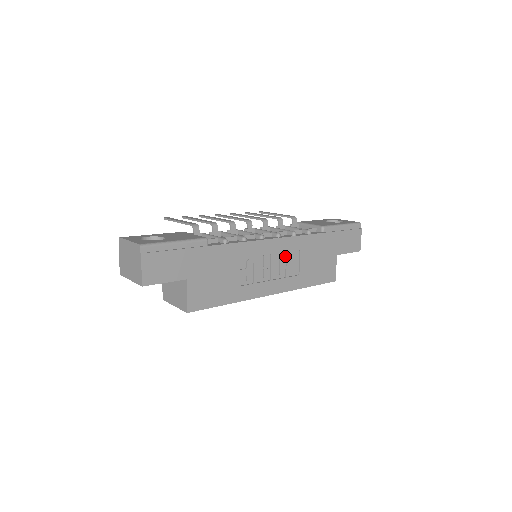
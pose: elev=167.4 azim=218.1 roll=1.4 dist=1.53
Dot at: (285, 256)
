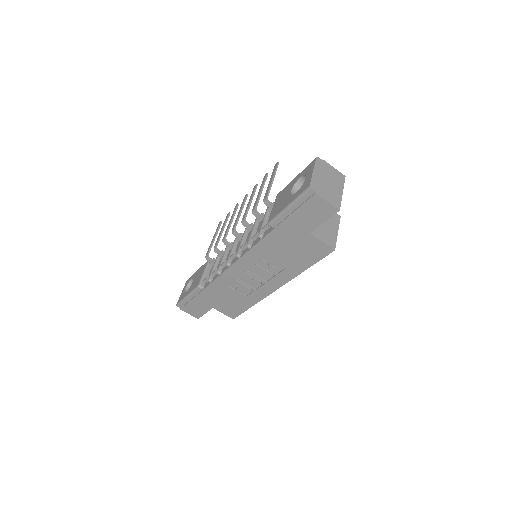
Dot at: (259, 264)
